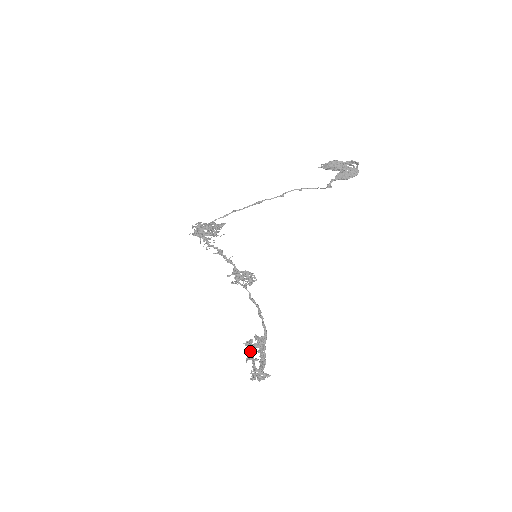
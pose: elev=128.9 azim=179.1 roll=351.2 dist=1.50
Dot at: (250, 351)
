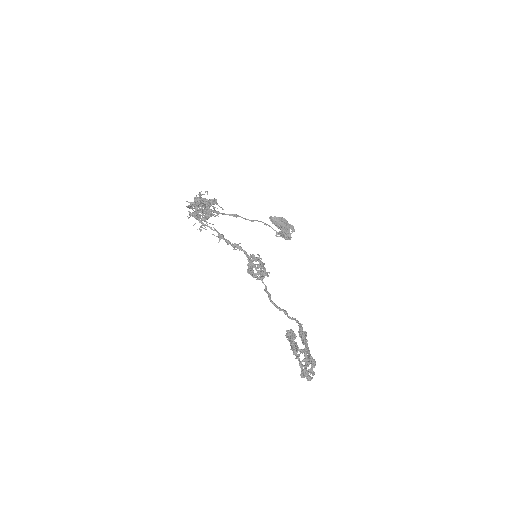
Dot at: (302, 338)
